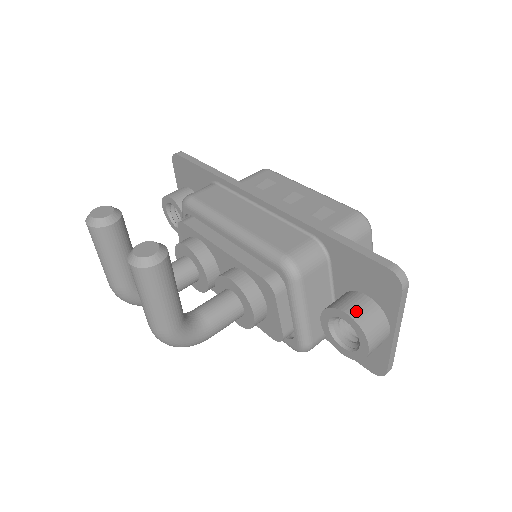
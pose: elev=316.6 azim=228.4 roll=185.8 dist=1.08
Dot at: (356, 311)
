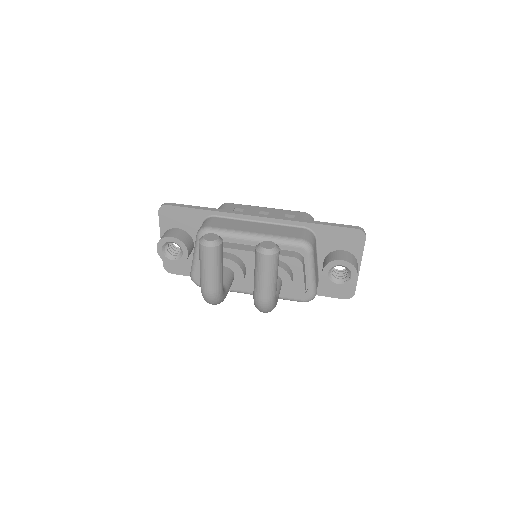
Dot at: (346, 258)
